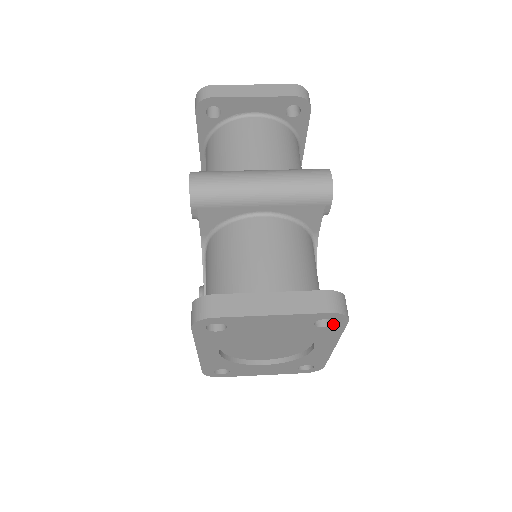
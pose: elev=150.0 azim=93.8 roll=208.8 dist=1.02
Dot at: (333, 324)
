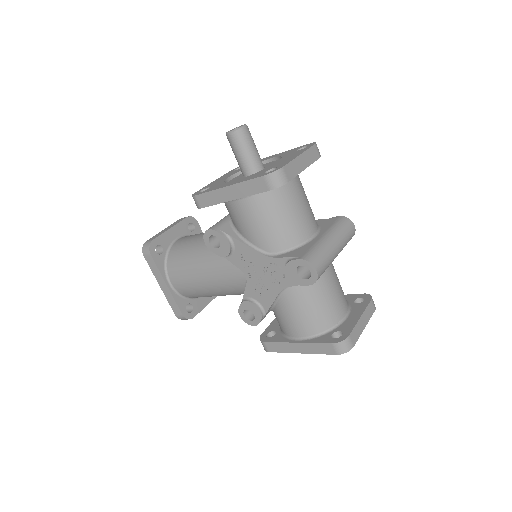
Dot at: occluded
